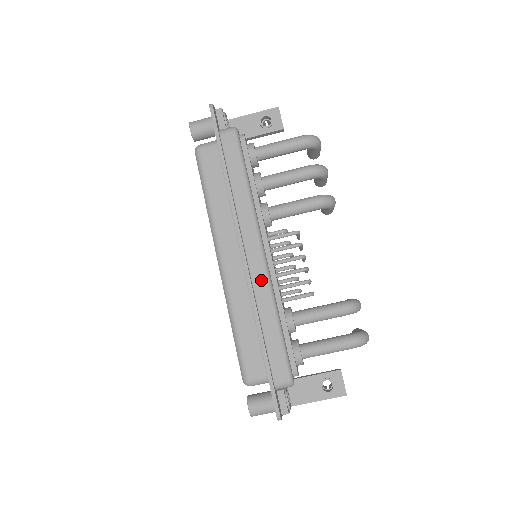
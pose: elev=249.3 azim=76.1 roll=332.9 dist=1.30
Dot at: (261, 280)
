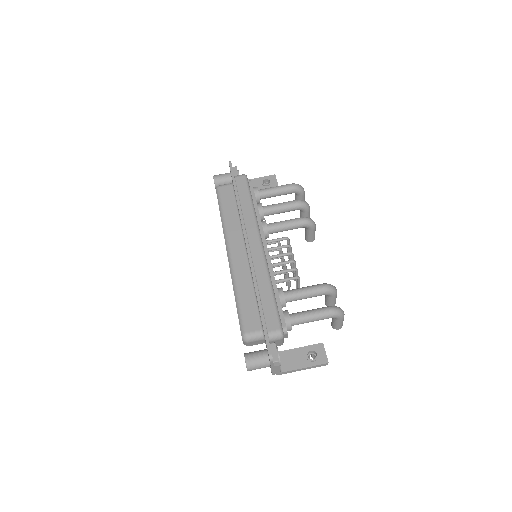
Dot at: (260, 261)
